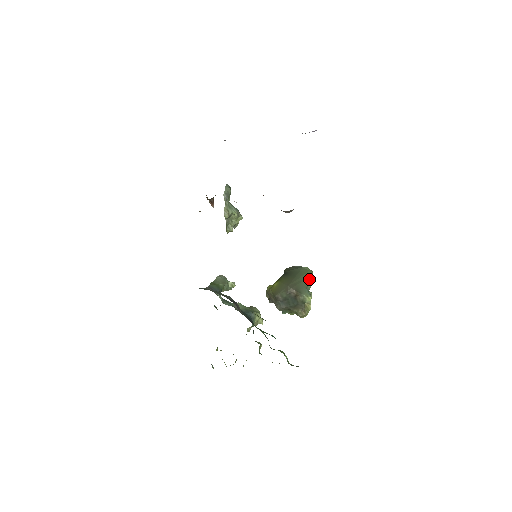
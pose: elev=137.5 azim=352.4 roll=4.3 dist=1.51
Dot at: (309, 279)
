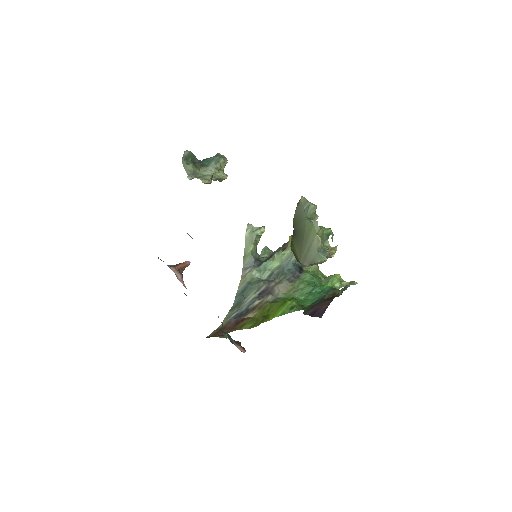
Dot at: (317, 238)
